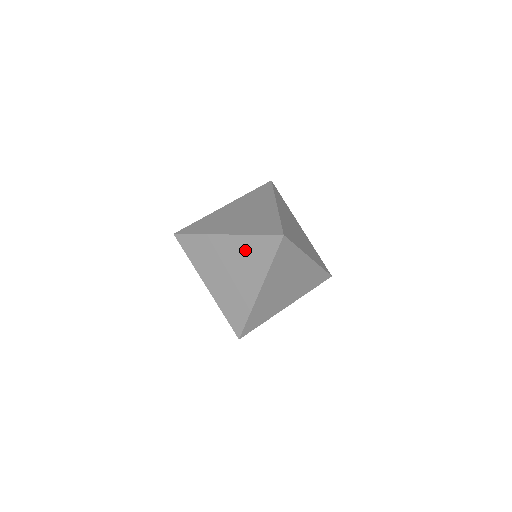
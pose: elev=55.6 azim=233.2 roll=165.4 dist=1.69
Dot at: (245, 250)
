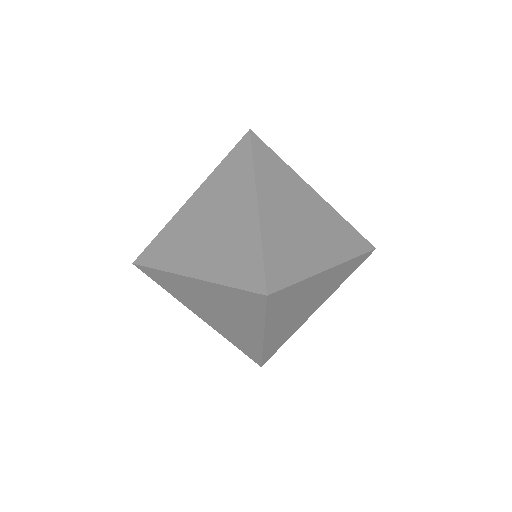
Dot at: (224, 298)
